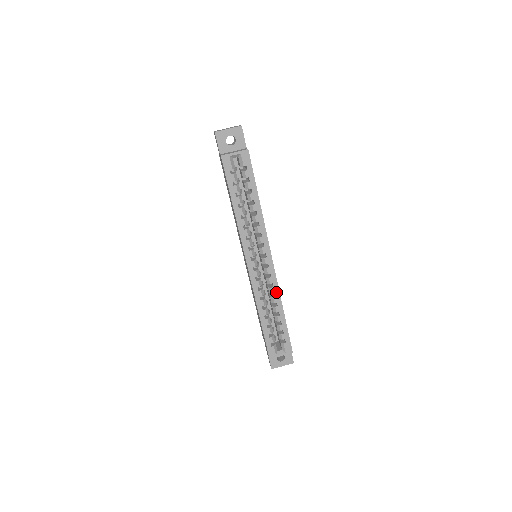
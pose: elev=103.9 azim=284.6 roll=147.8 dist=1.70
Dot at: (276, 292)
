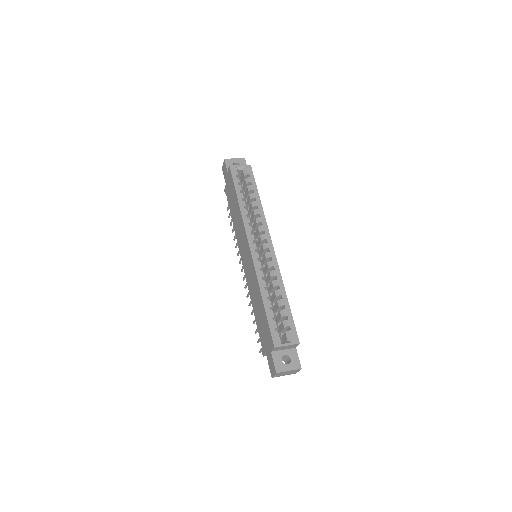
Dot at: (278, 275)
